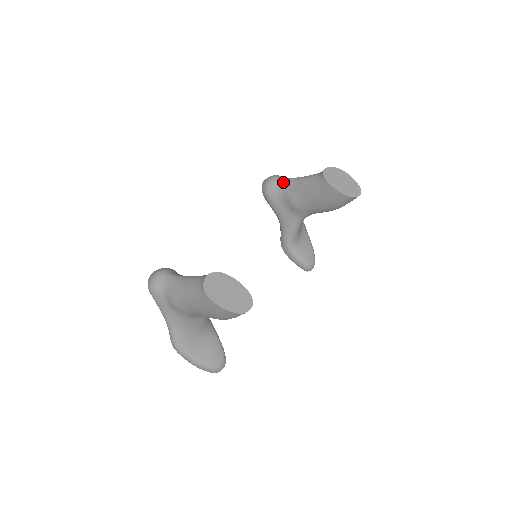
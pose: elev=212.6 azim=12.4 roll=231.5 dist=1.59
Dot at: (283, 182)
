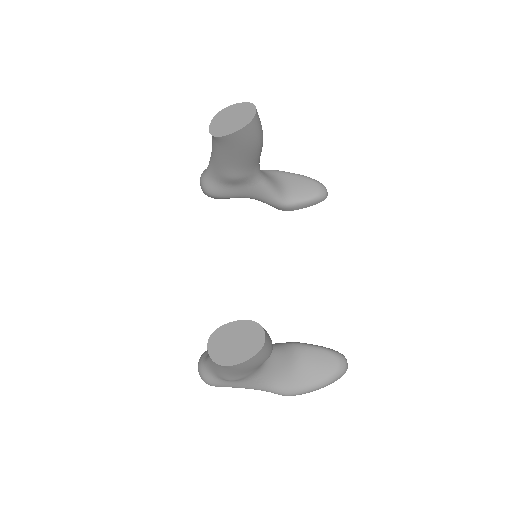
Dot at: (208, 174)
